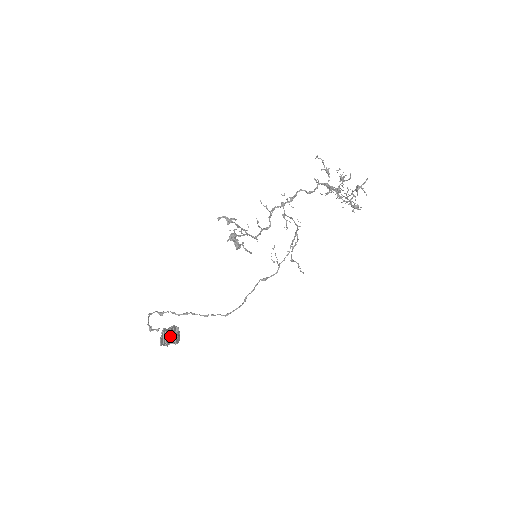
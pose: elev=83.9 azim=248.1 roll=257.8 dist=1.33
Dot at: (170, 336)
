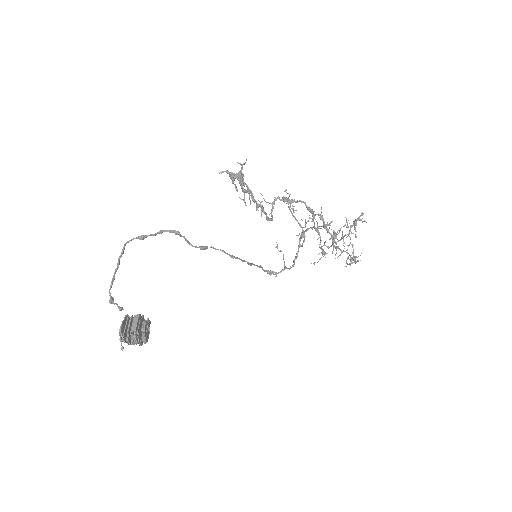
Dot at: (137, 322)
